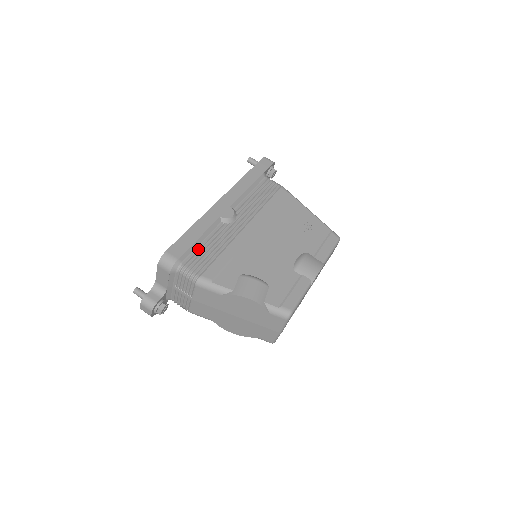
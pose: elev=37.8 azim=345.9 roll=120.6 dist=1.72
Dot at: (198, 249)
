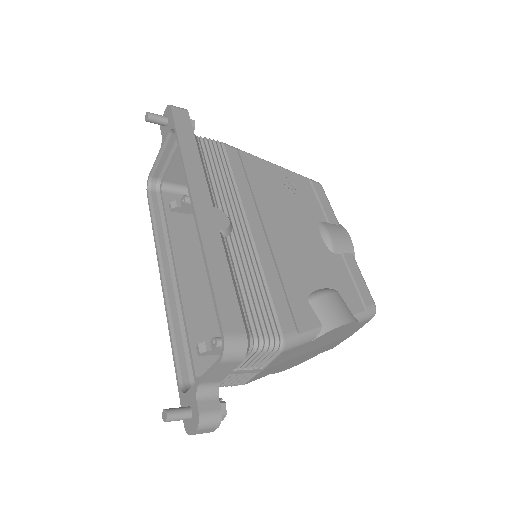
Dot at: (242, 298)
